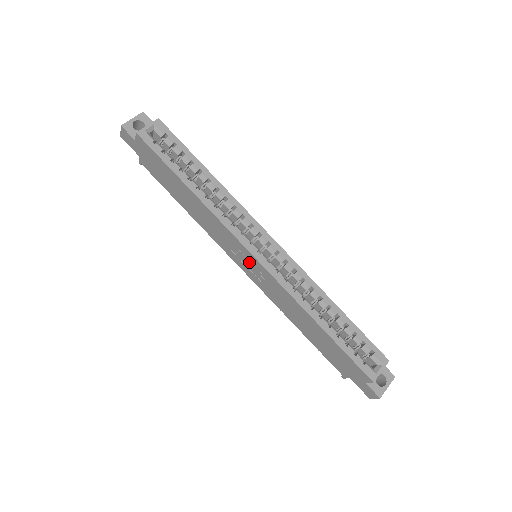
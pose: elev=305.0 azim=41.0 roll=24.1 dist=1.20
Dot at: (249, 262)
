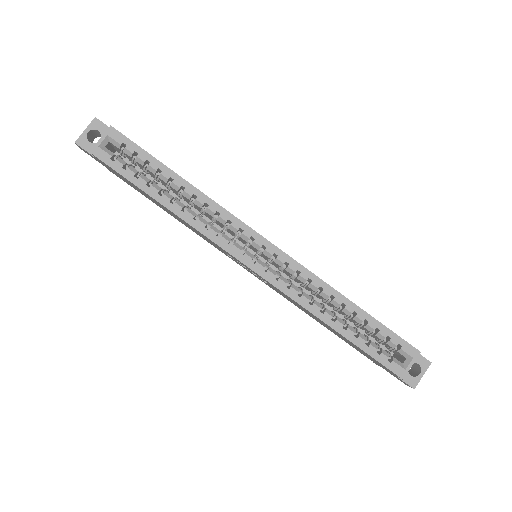
Dot at: (247, 268)
